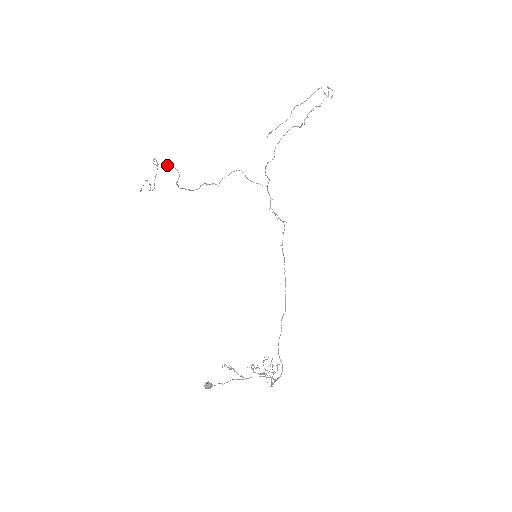
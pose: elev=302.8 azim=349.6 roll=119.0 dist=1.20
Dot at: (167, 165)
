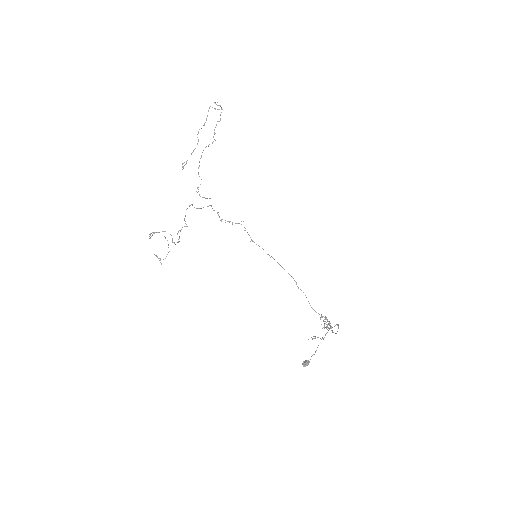
Dot at: occluded
